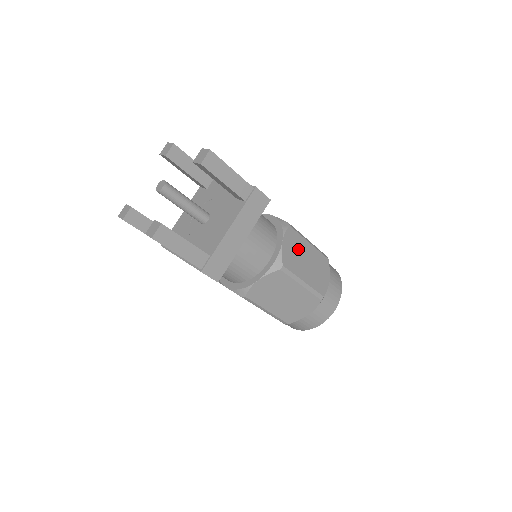
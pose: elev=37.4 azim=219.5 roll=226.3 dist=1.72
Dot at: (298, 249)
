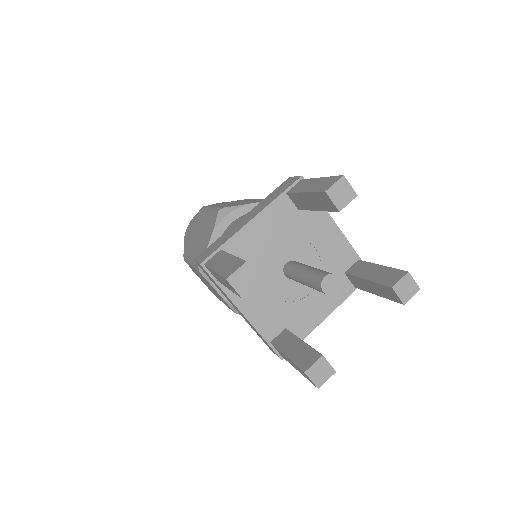
Dot at: occluded
